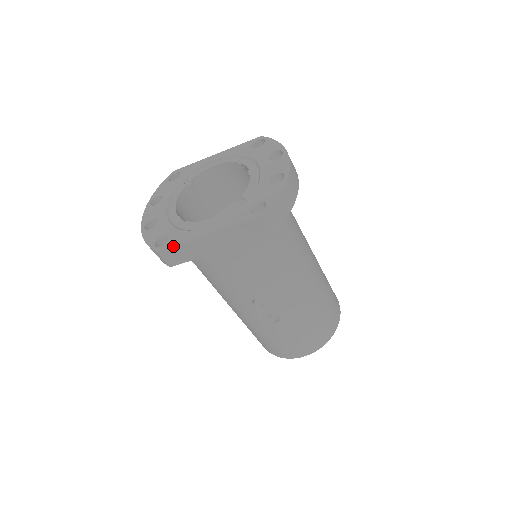
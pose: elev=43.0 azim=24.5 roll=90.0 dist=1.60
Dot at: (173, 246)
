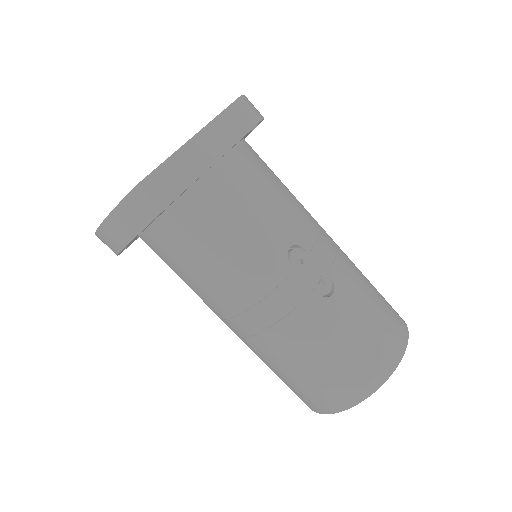
Dot at: (156, 168)
